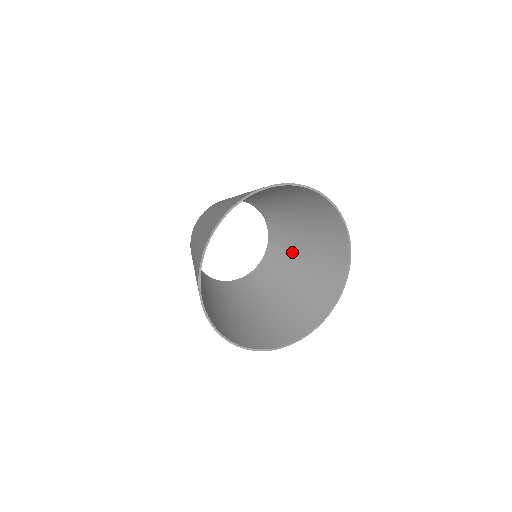
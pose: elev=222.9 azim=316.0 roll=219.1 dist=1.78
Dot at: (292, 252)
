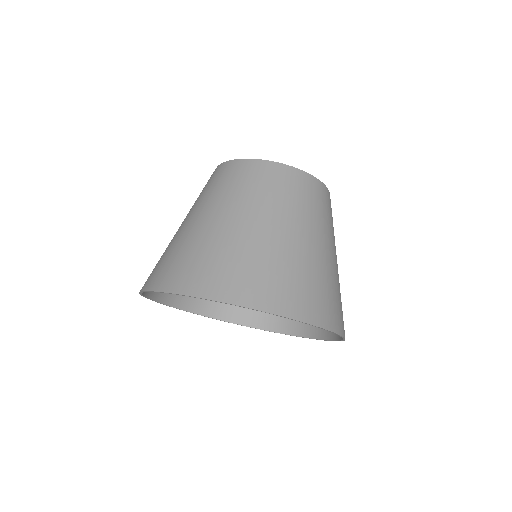
Dot at: occluded
